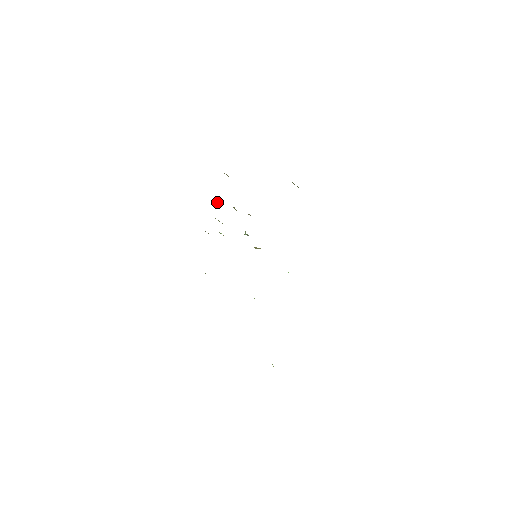
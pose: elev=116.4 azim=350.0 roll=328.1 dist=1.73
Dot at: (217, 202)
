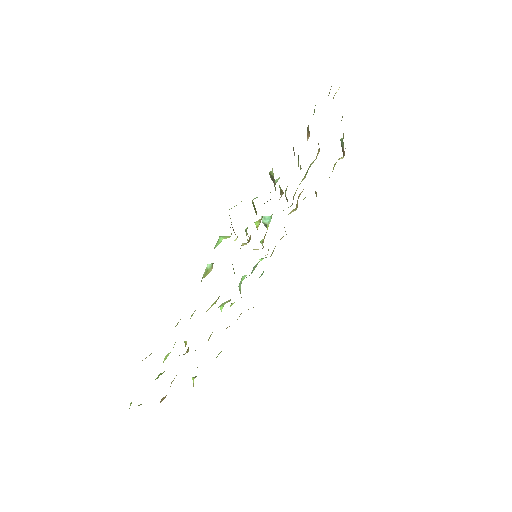
Dot at: (271, 177)
